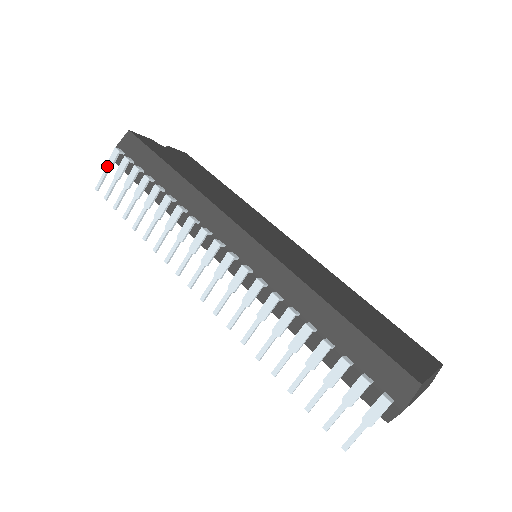
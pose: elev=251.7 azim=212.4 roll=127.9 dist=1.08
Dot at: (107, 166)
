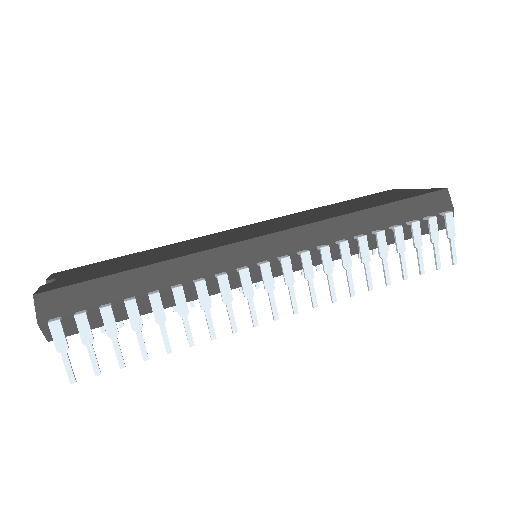
Dot at: (60, 348)
